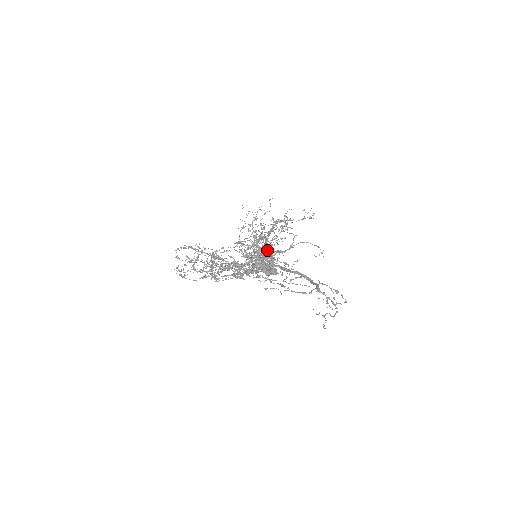
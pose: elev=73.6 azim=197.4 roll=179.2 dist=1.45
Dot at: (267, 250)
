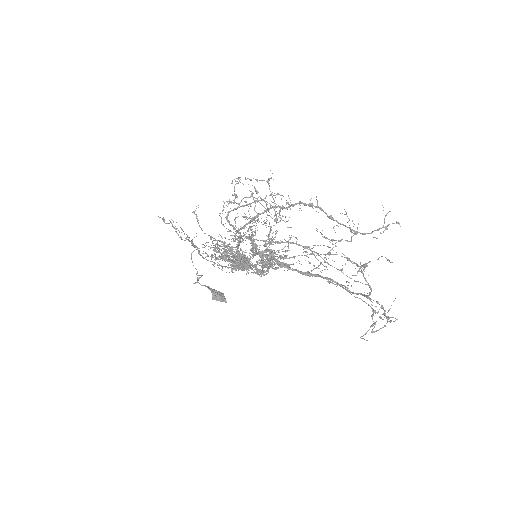
Dot at: occluded
